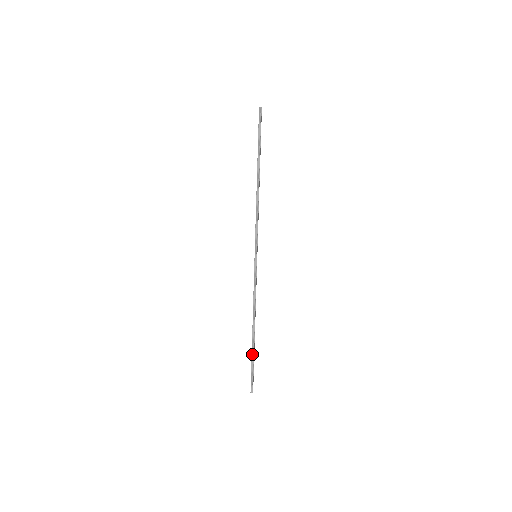
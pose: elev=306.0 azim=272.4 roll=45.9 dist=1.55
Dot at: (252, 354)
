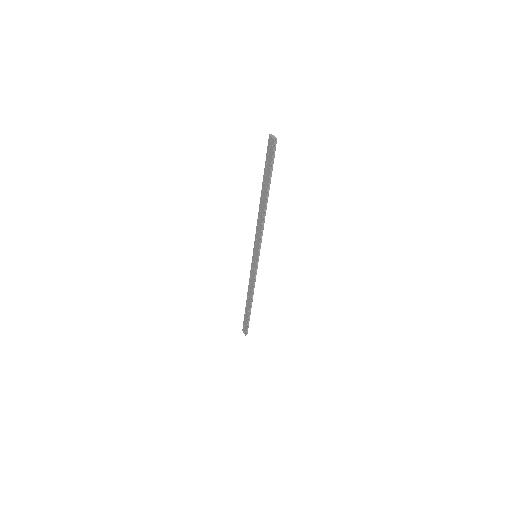
Dot at: (249, 316)
